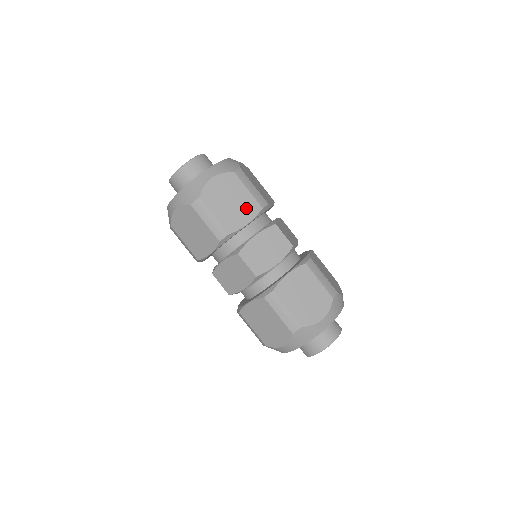
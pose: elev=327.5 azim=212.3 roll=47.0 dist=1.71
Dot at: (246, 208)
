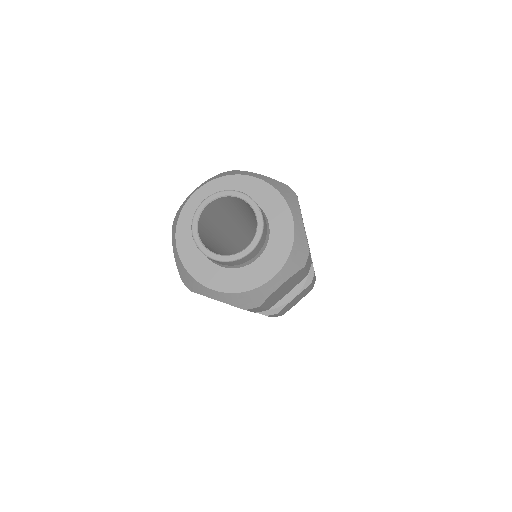
Dot at: (295, 284)
